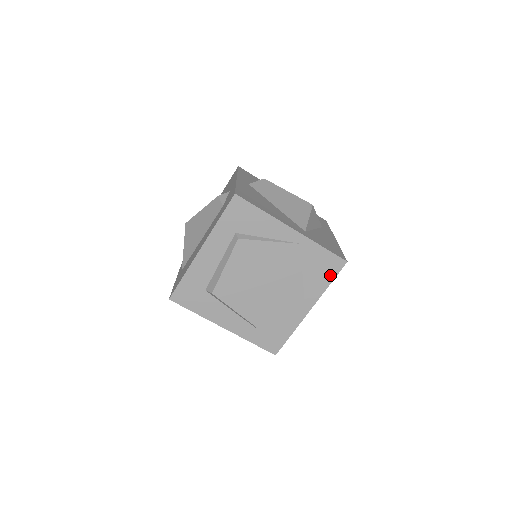
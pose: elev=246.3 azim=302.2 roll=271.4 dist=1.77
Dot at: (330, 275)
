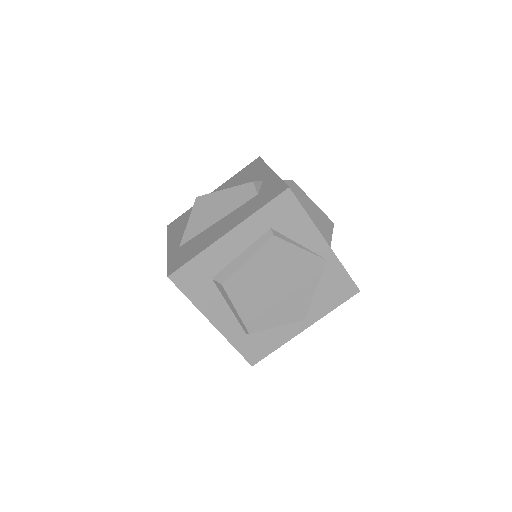
Dot at: (339, 299)
